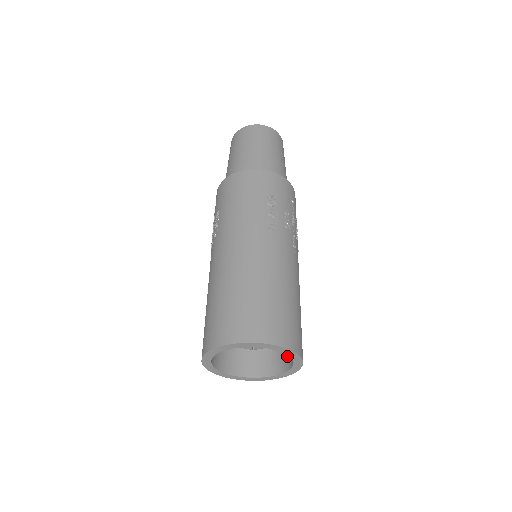
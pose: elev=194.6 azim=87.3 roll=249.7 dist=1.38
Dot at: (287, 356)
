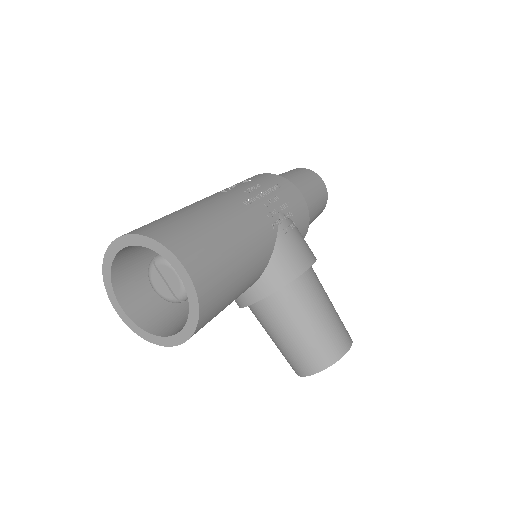
Dot at: occluded
